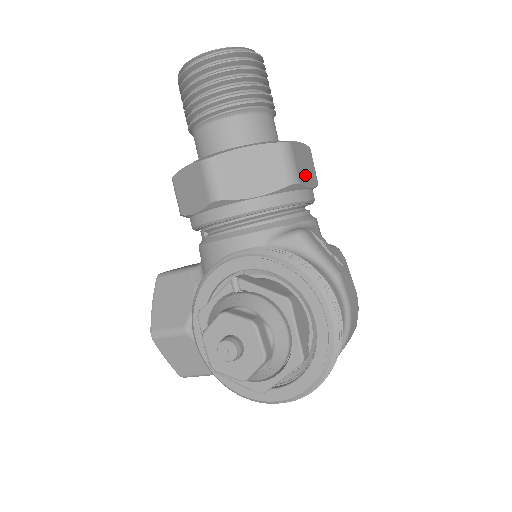
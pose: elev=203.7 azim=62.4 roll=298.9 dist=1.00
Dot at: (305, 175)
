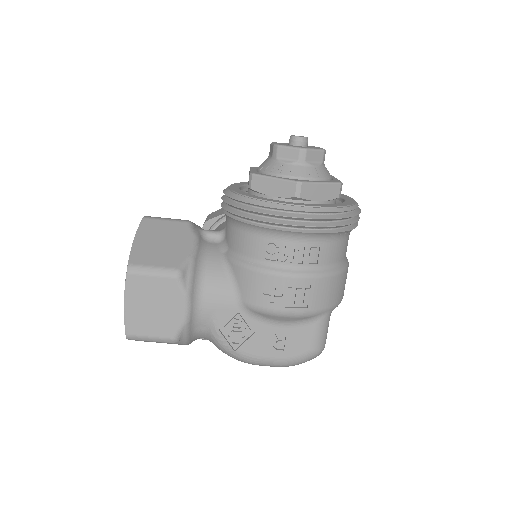
Dot at: occluded
